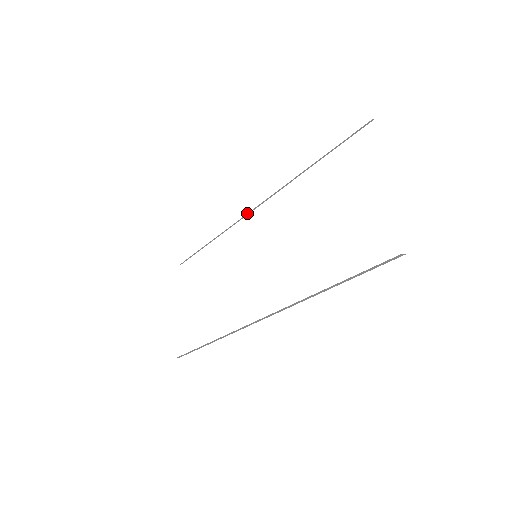
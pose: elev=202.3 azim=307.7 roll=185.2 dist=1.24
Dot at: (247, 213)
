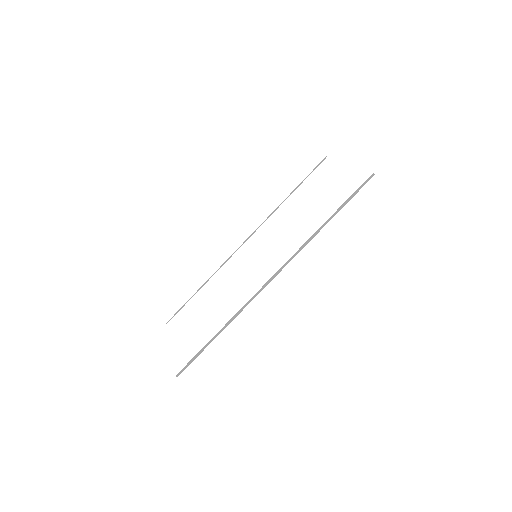
Dot at: occluded
